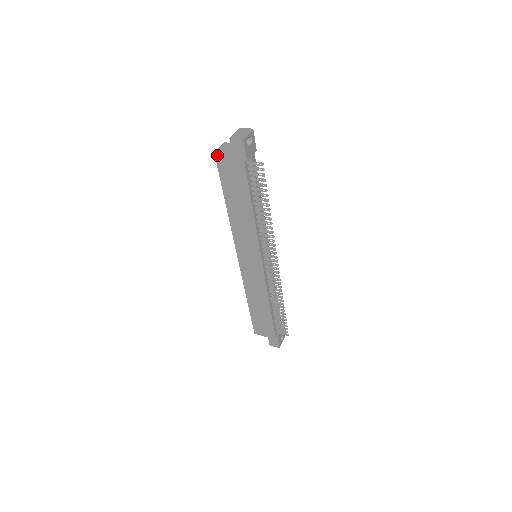
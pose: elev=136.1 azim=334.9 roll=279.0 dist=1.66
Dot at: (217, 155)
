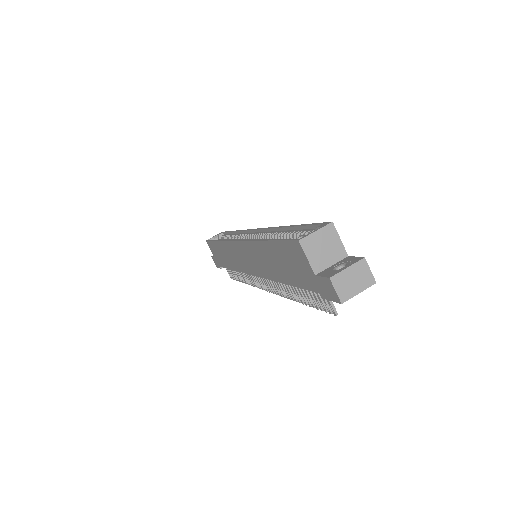
Dot at: (299, 245)
